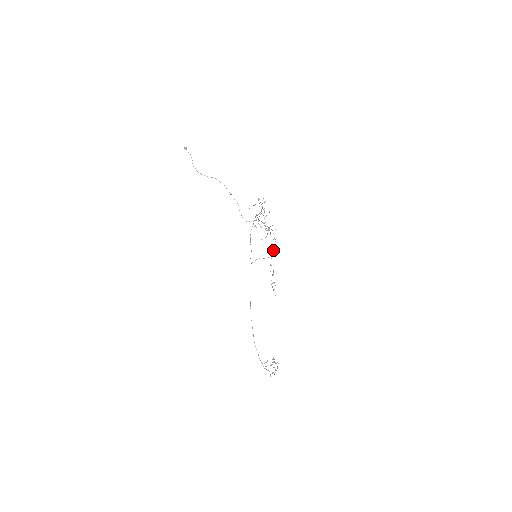
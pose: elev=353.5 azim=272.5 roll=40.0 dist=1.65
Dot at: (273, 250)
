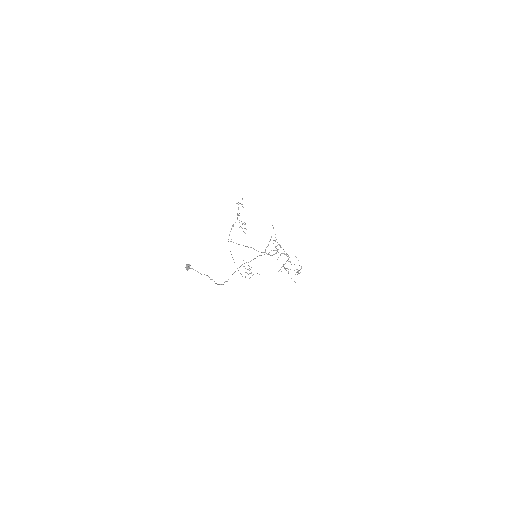
Dot at: (239, 203)
